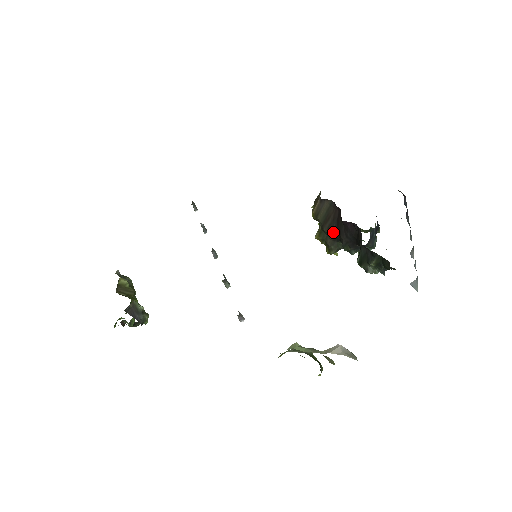
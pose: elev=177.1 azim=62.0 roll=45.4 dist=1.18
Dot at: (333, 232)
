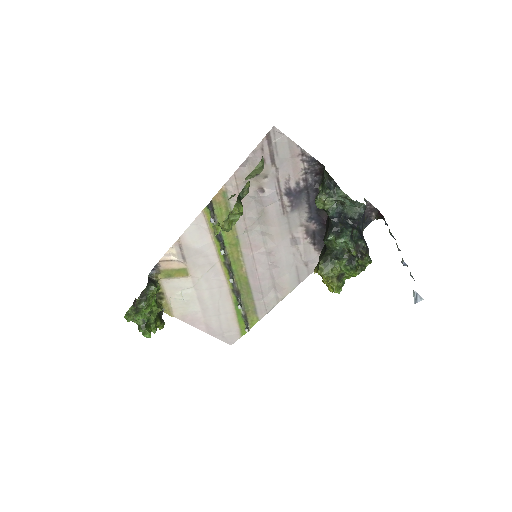
Dot at: (324, 249)
